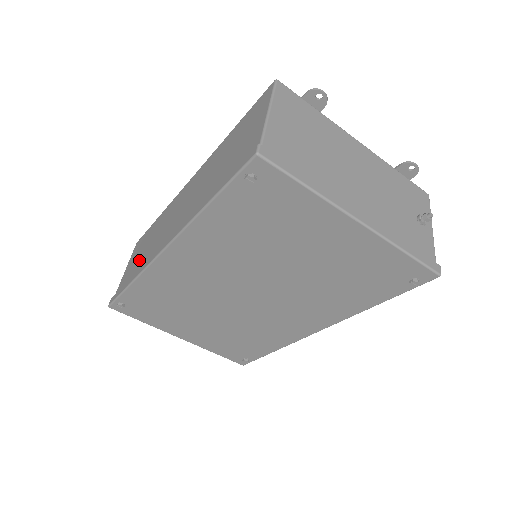
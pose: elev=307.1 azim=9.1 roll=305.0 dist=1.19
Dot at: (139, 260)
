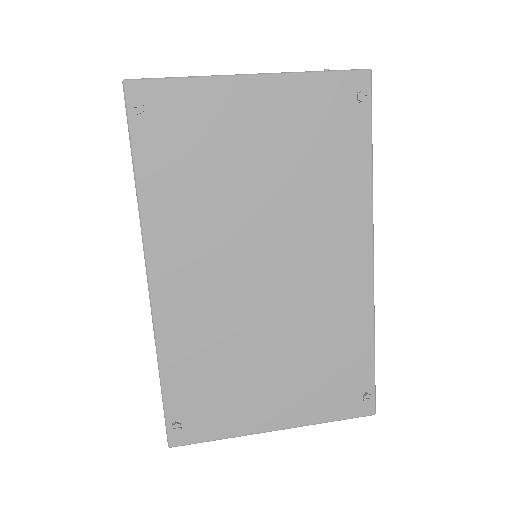
Dot at: occluded
